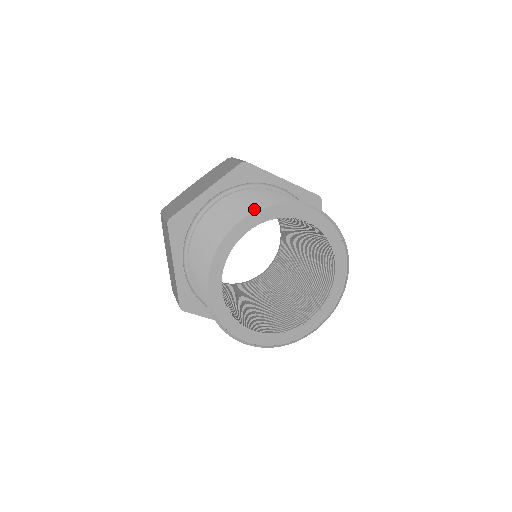
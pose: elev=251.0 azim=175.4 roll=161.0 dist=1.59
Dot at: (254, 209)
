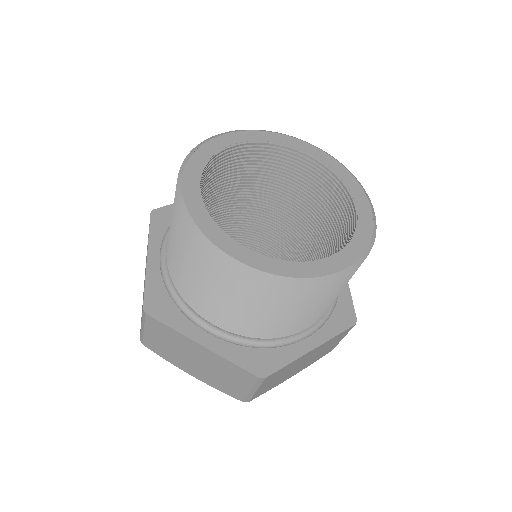
Dot at: (182, 167)
